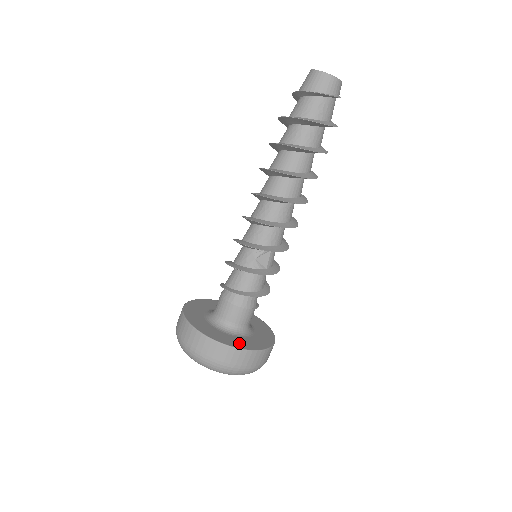
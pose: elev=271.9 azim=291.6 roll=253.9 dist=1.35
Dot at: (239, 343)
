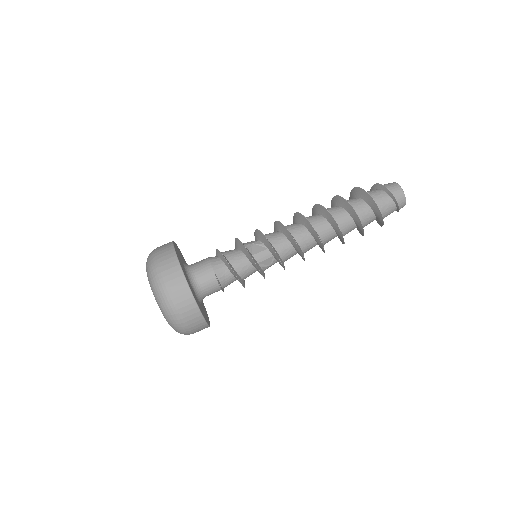
Dot at: occluded
